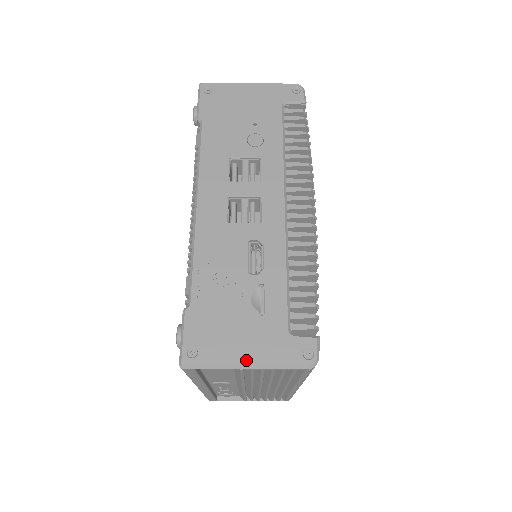
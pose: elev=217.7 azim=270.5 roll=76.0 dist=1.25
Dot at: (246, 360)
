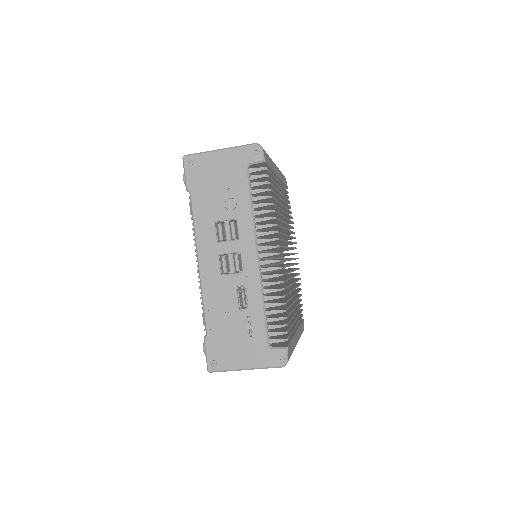
Dot at: (245, 365)
